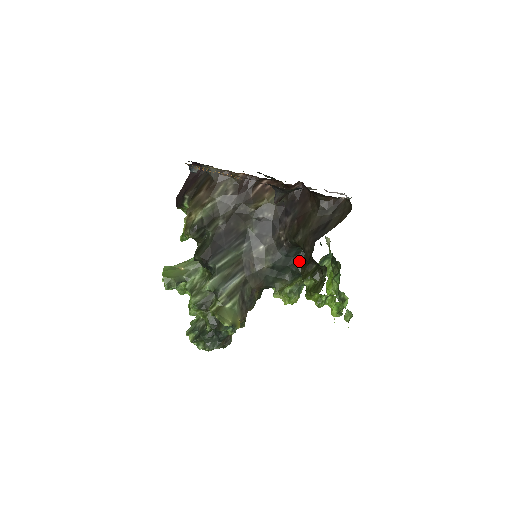
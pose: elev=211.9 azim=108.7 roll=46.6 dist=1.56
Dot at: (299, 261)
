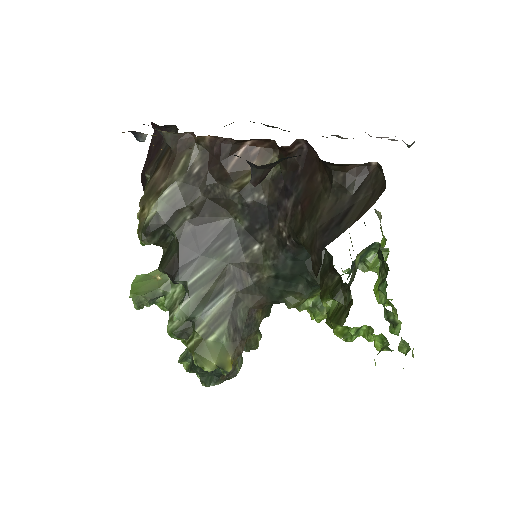
Dot at: occluded
